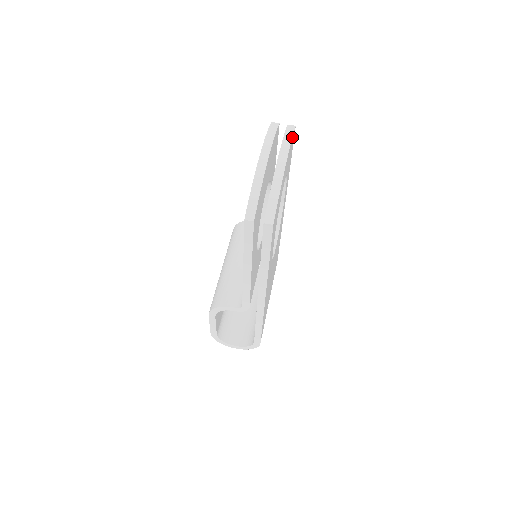
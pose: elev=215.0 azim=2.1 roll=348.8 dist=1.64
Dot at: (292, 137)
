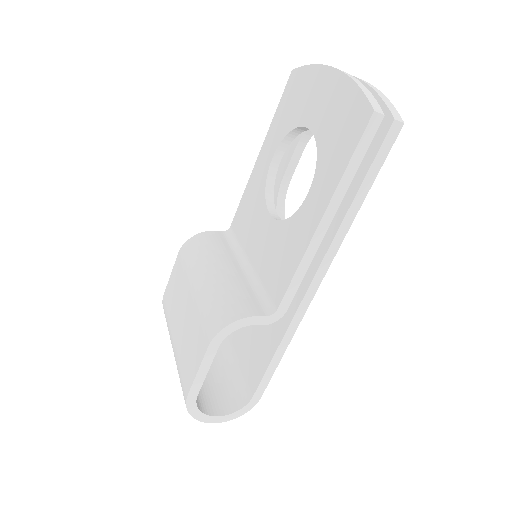
Dot at: occluded
